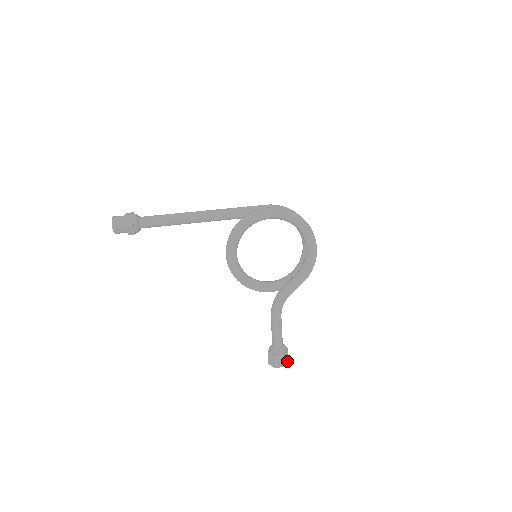
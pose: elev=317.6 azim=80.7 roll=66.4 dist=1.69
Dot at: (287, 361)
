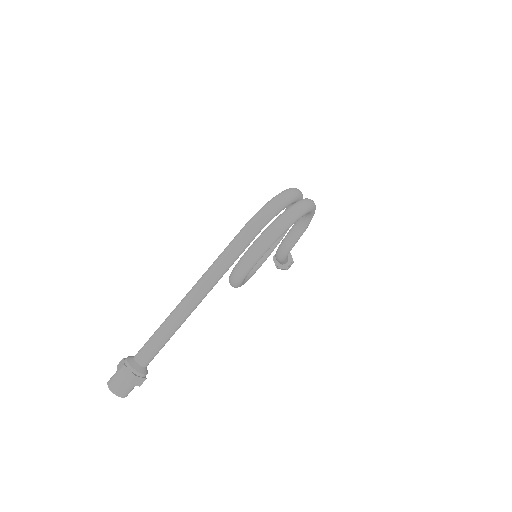
Dot at: occluded
